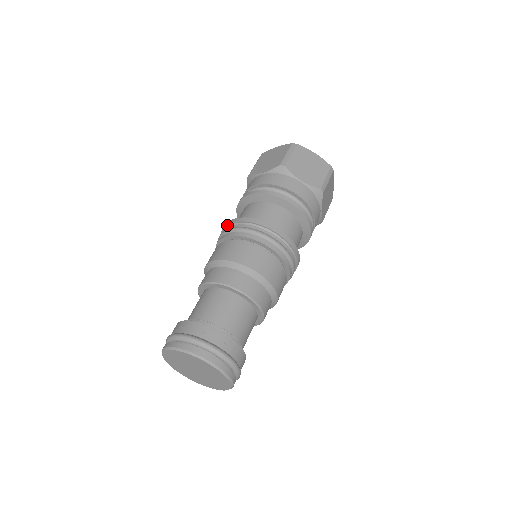
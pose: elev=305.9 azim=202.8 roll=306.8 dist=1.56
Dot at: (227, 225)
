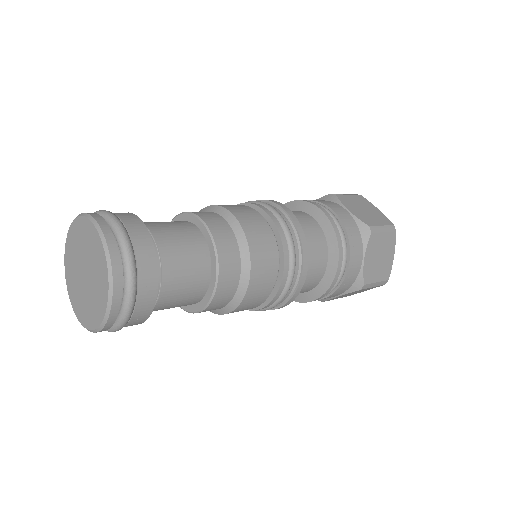
Dot at: occluded
